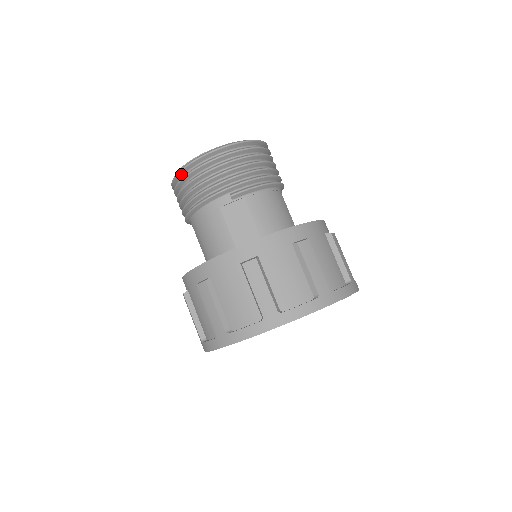
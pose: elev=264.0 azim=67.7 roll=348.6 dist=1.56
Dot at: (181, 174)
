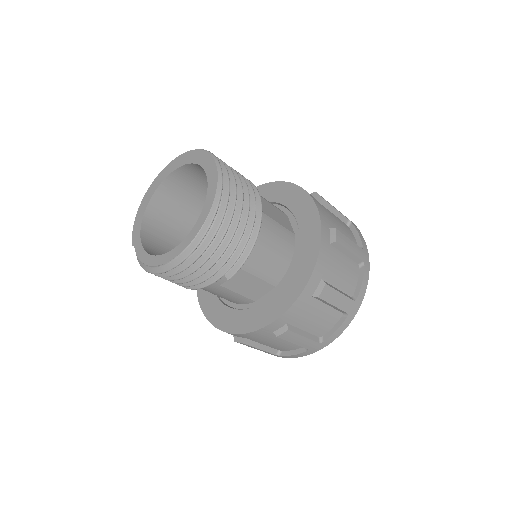
Dot at: occluded
